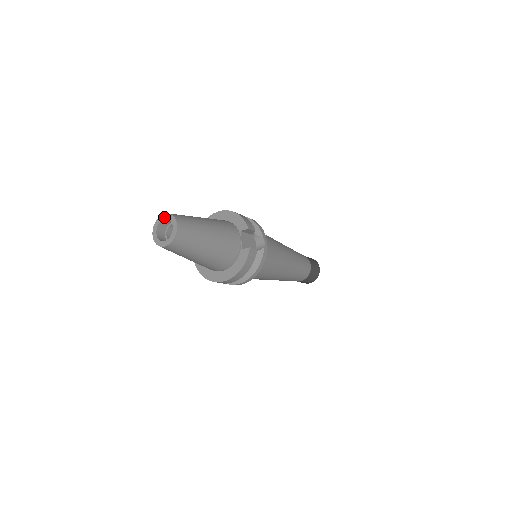
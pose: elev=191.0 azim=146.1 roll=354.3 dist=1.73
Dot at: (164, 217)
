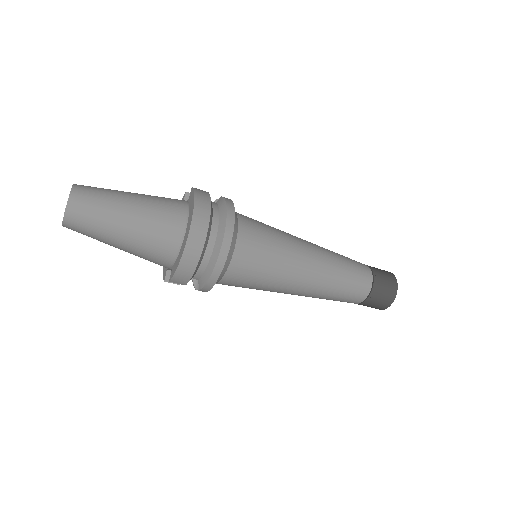
Dot at: occluded
